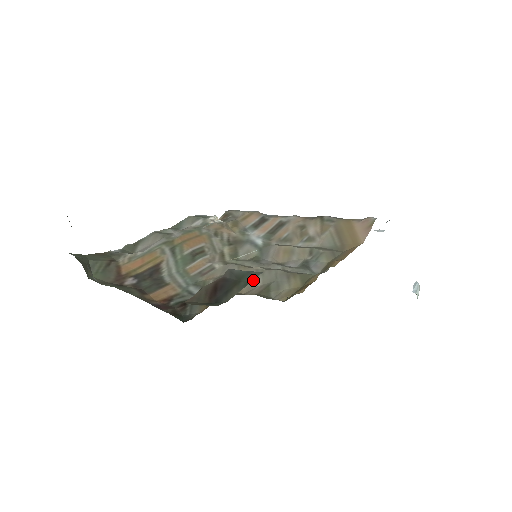
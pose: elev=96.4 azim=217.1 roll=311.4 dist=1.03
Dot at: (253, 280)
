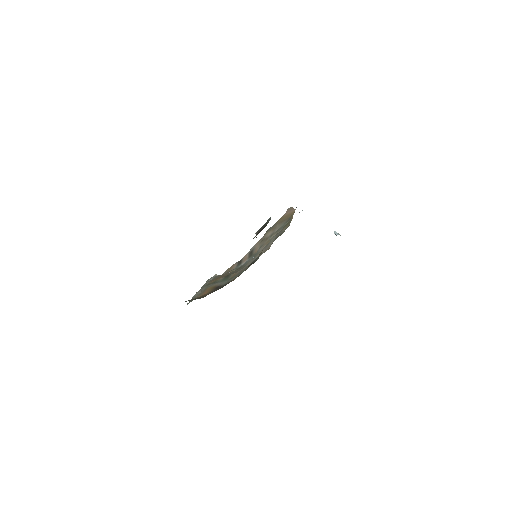
Dot at: (267, 247)
